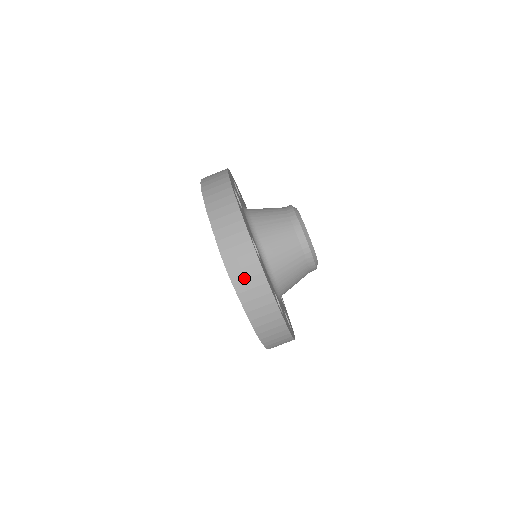
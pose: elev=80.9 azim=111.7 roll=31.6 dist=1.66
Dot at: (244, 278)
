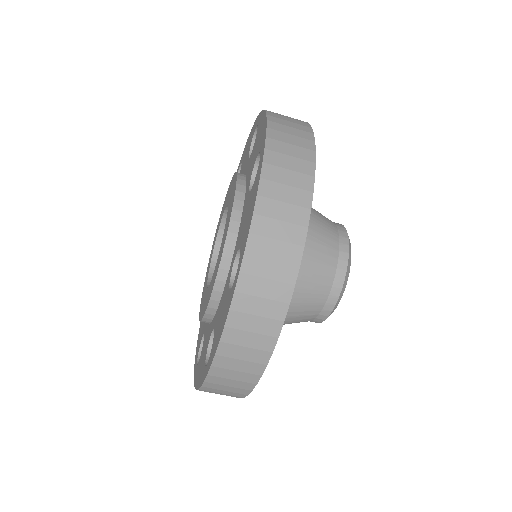
Dot at: (281, 181)
